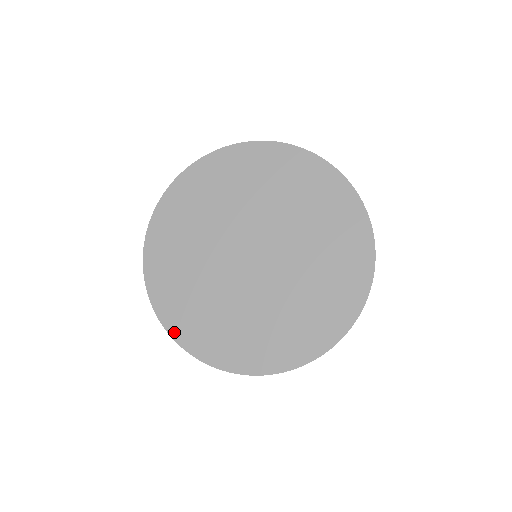
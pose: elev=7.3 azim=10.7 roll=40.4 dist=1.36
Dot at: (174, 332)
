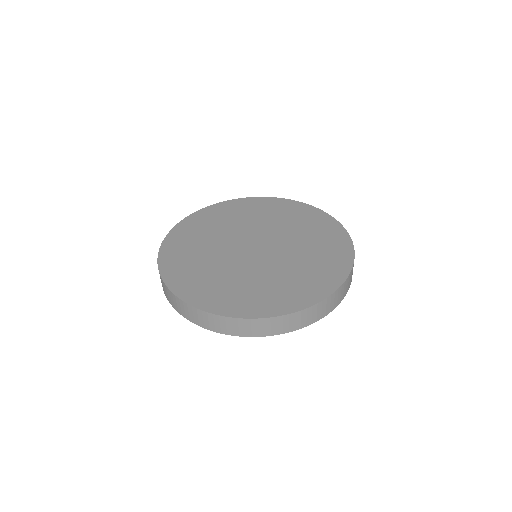
Dot at: (163, 251)
